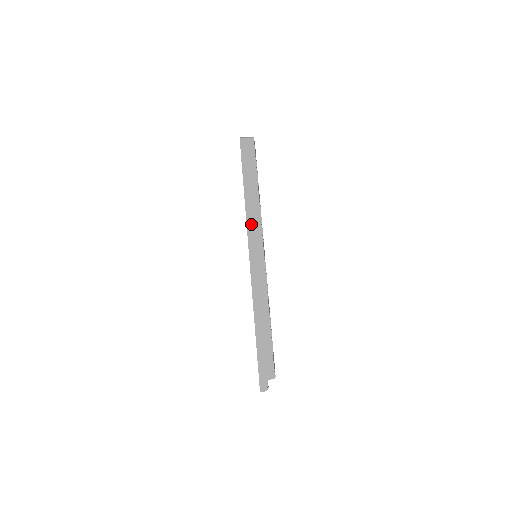
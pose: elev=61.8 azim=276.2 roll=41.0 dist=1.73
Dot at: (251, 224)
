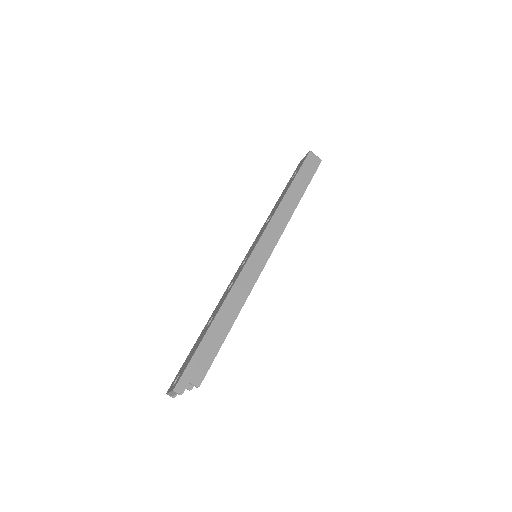
Dot at: (275, 223)
